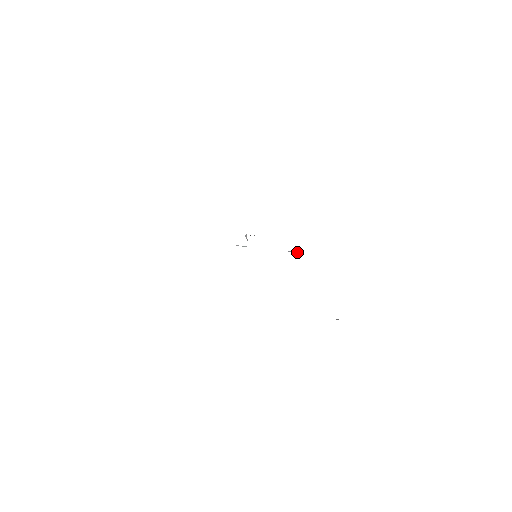
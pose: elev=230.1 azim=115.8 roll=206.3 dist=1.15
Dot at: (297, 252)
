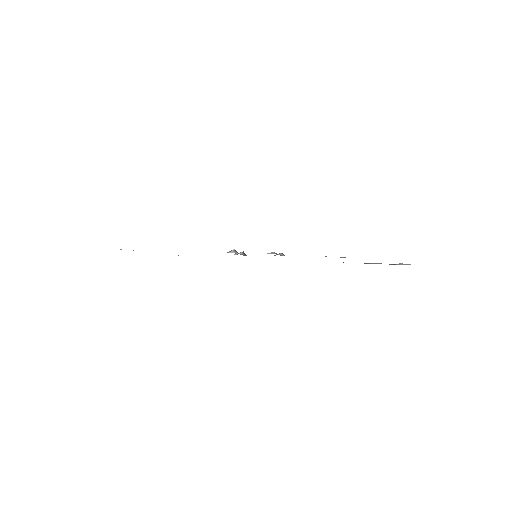
Dot at: (272, 253)
